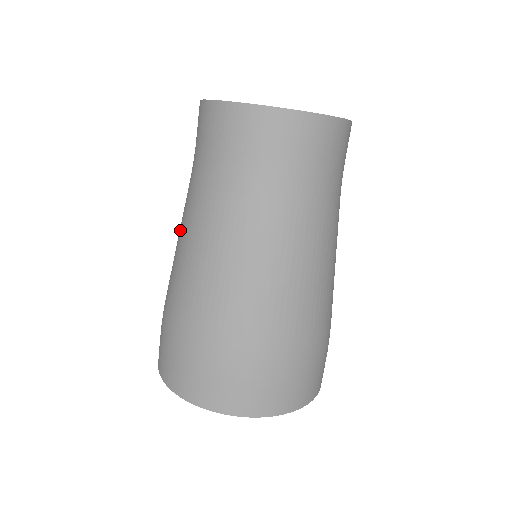
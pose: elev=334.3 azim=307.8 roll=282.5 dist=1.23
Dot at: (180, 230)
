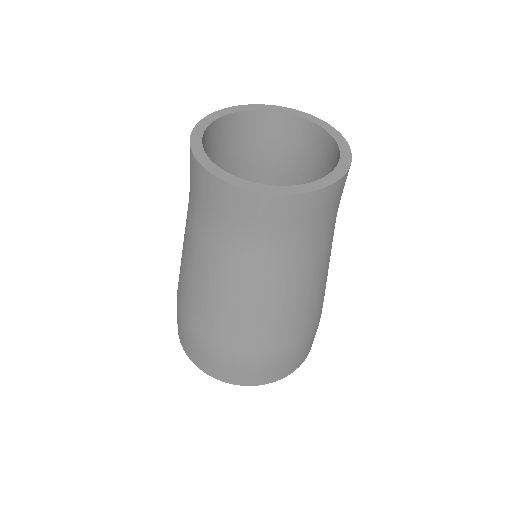
Dot at: occluded
